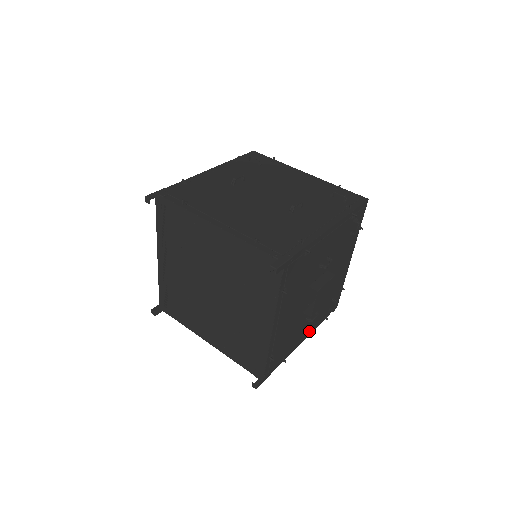
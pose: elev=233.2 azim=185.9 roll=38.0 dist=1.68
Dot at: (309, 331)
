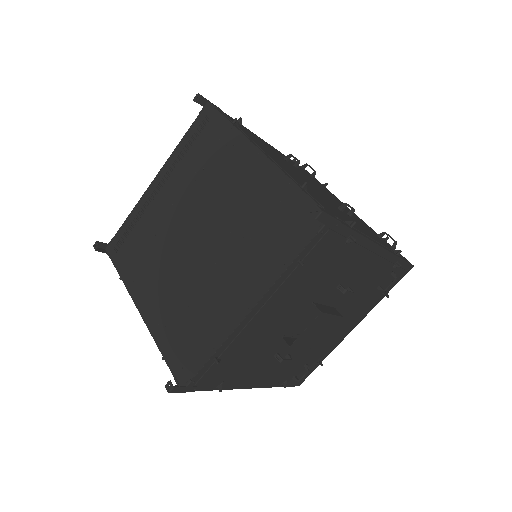
Dot at: (262, 381)
